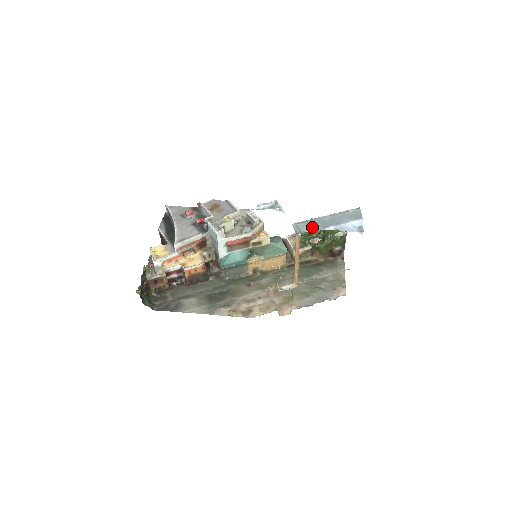
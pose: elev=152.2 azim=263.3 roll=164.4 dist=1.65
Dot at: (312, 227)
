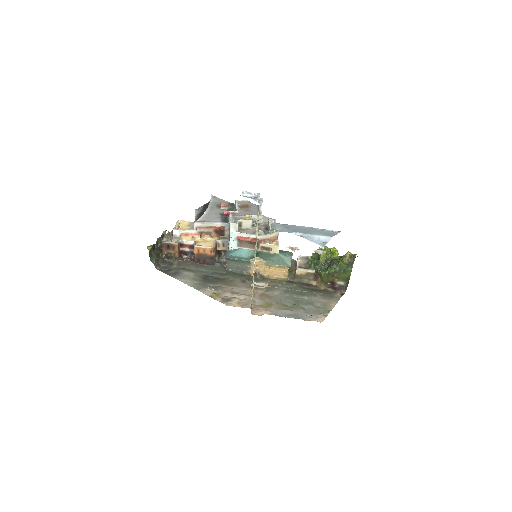
Dot at: (284, 228)
